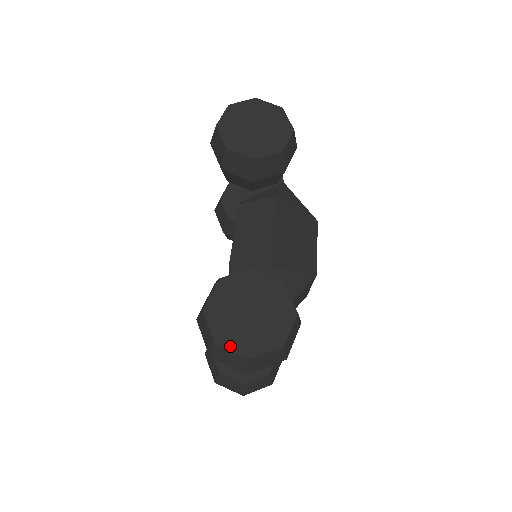
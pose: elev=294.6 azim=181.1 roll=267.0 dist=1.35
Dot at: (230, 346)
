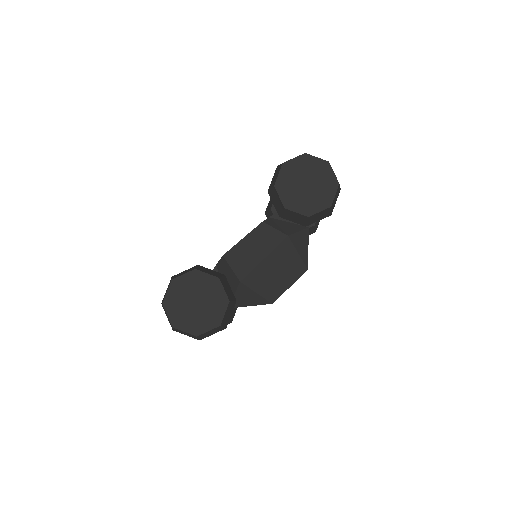
Dot at: (169, 312)
